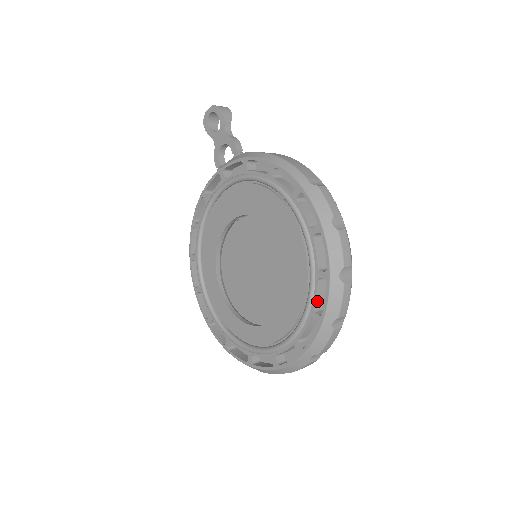
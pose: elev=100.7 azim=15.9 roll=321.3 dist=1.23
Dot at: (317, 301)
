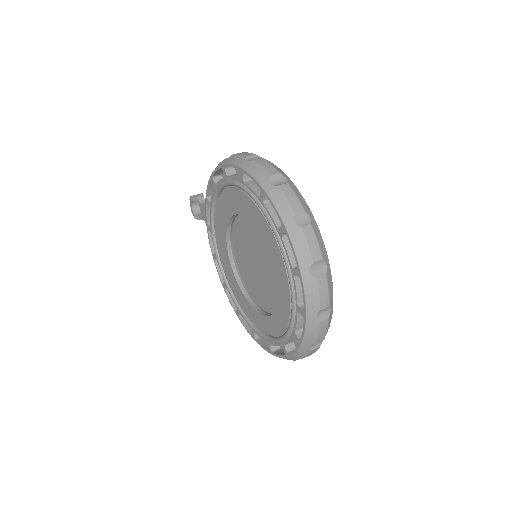
Dot at: (276, 220)
